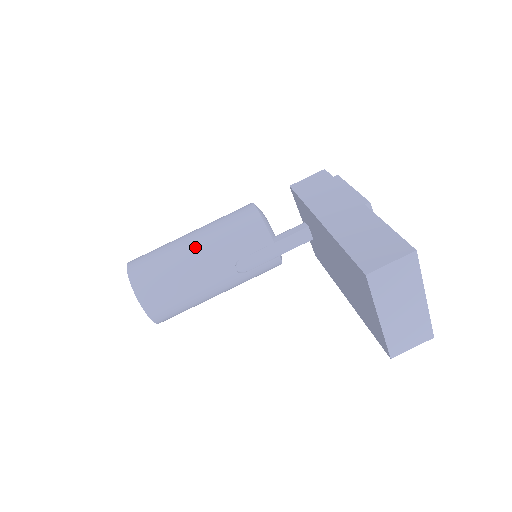
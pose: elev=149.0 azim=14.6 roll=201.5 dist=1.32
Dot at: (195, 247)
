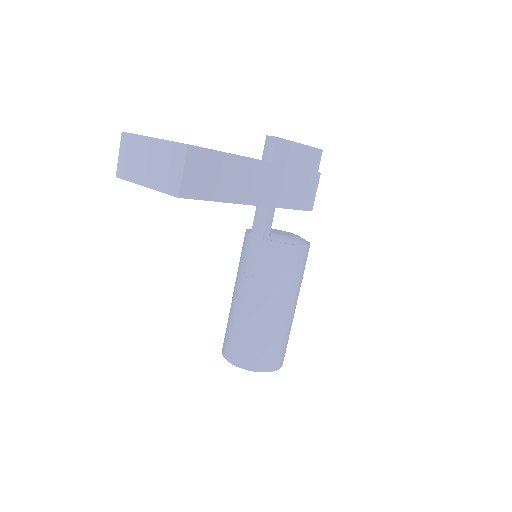
Dot at: occluded
